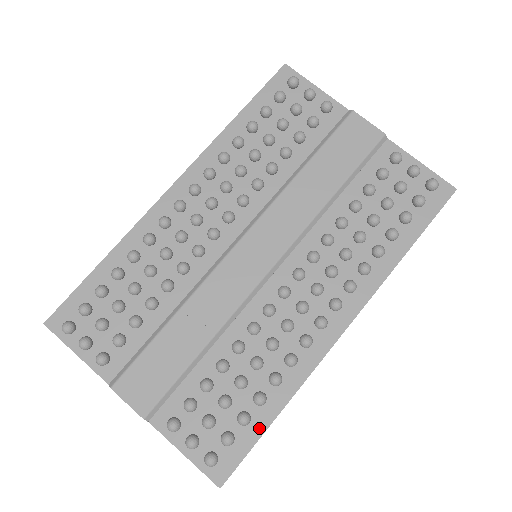
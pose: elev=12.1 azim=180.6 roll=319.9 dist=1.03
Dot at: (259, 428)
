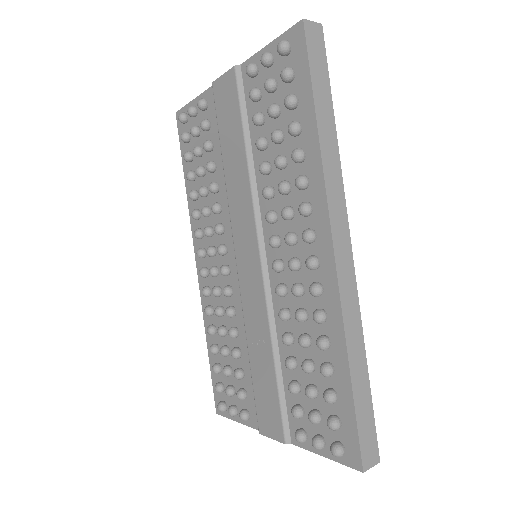
Dot at: (347, 396)
